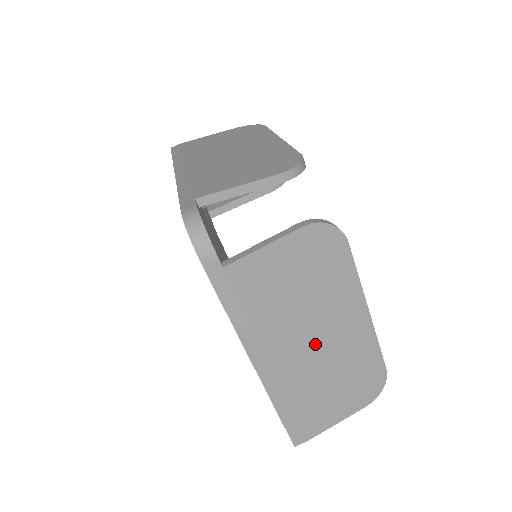
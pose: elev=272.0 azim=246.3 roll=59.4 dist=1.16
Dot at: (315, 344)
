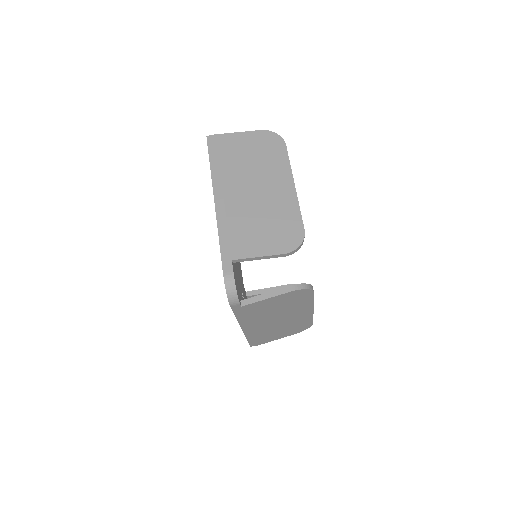
Dot at: (278, 321)
